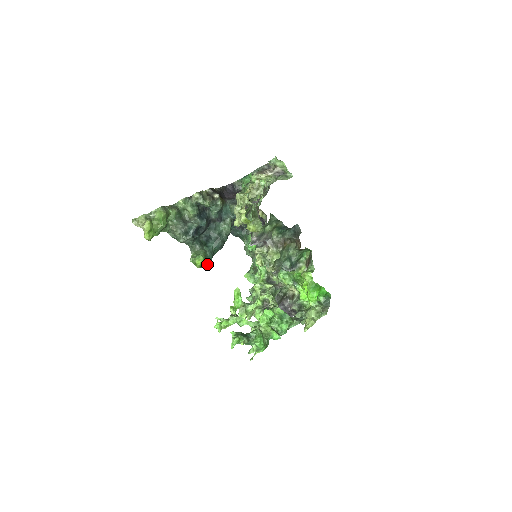
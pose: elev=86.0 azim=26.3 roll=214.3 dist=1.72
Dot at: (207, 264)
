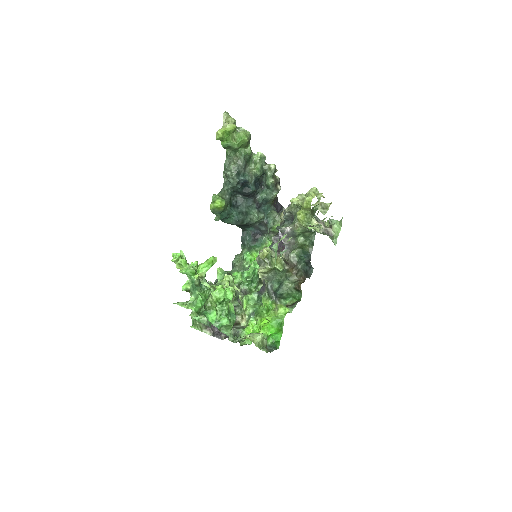
Dot at: (217, 216)
